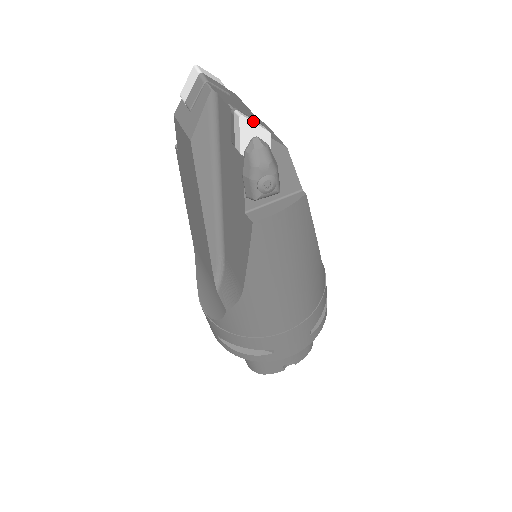
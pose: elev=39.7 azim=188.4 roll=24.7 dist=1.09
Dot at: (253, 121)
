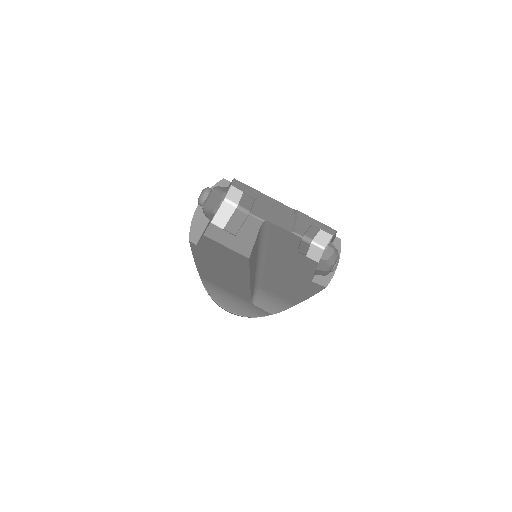
Dot at: (325, 240)
